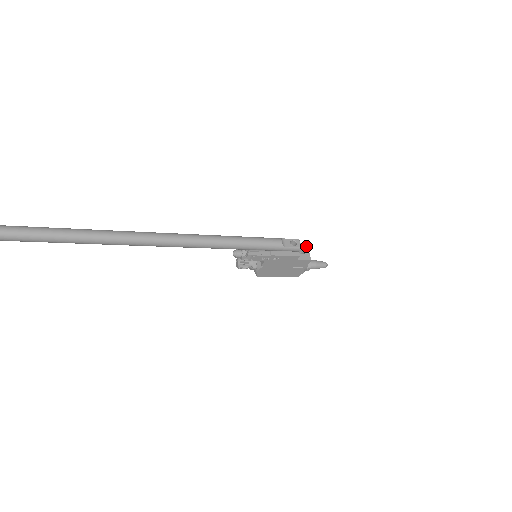
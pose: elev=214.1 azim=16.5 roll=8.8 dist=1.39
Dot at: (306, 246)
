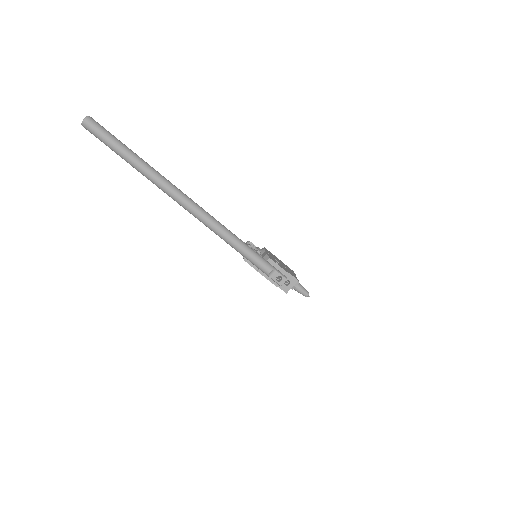
Dot at: (295, 282)
